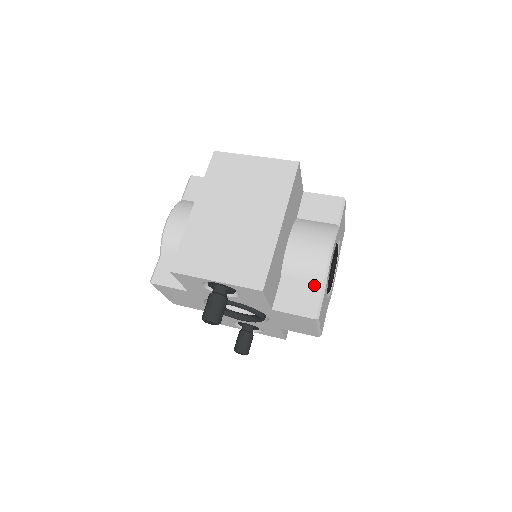
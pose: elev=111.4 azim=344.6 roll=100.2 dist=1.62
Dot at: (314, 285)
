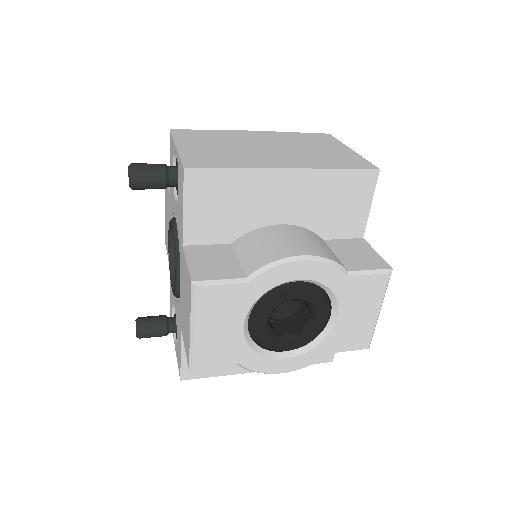
Dot at: (242, 270)
